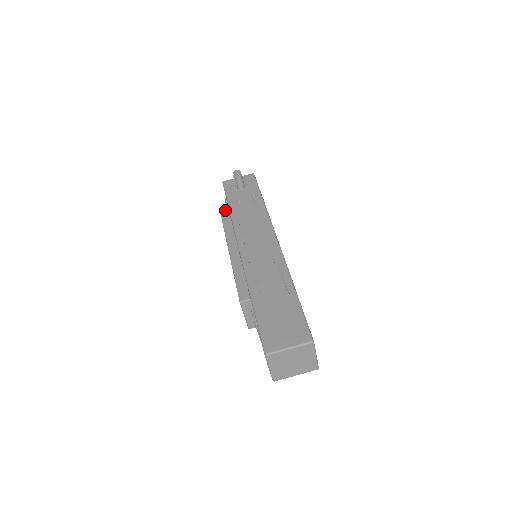
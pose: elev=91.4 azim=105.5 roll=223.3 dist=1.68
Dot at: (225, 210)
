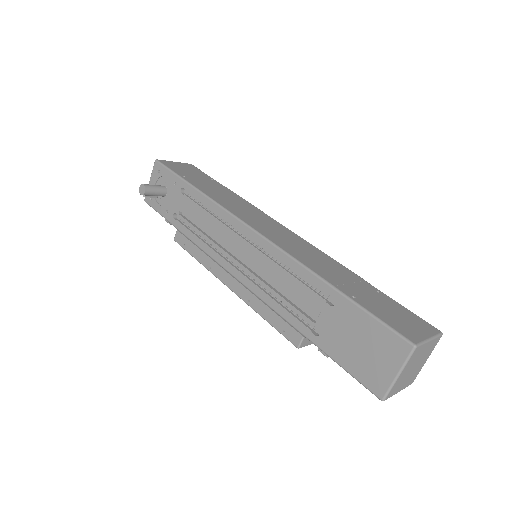
Dot at: (179, 238)
